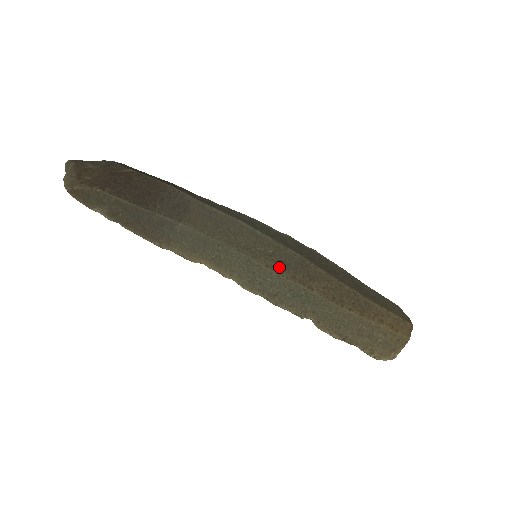
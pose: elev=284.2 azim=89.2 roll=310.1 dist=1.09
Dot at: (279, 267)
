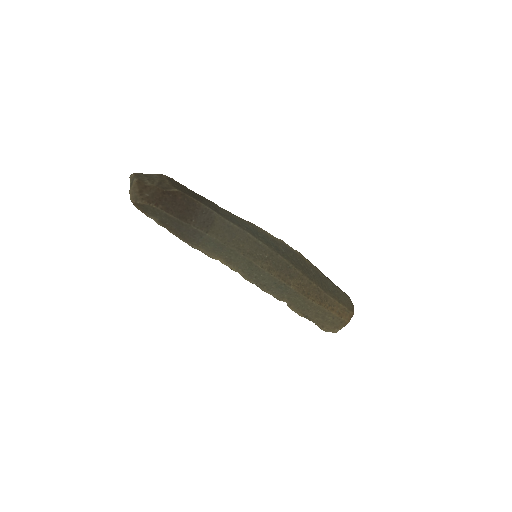
Dot at: (270, 268)
